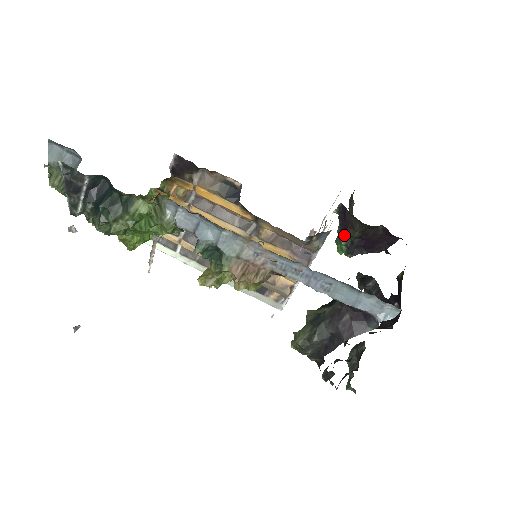
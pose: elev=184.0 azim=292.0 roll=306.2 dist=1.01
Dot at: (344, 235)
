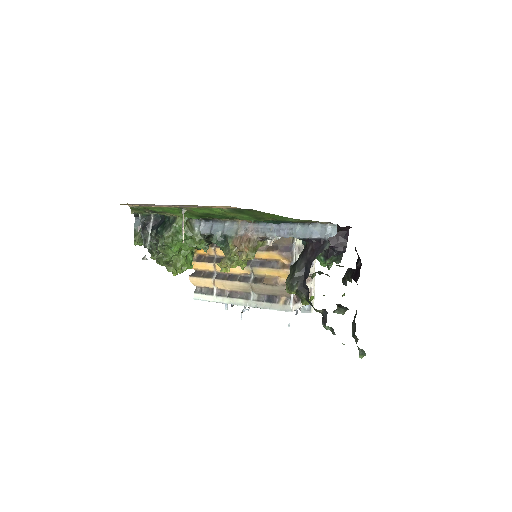
Dot at: occluded
